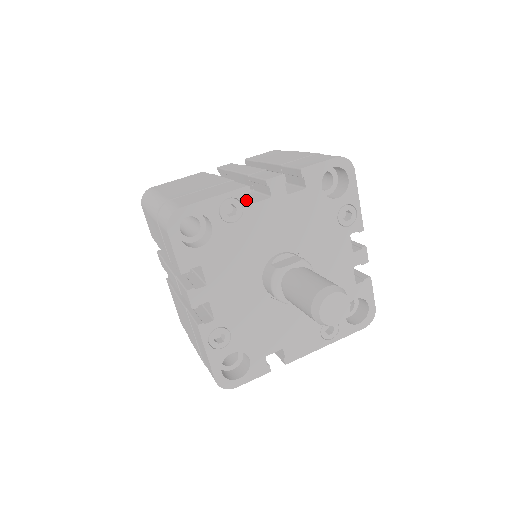
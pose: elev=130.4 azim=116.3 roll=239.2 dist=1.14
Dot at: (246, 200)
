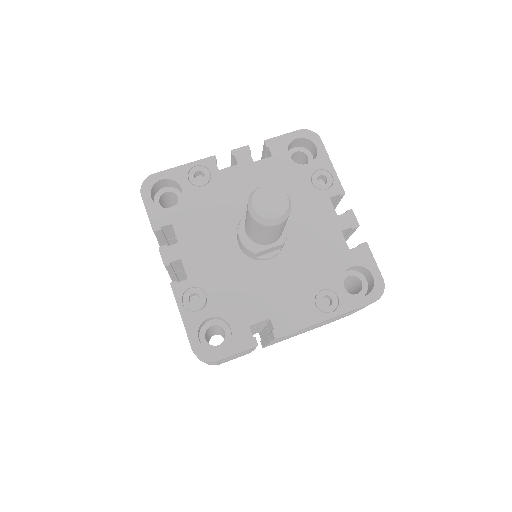
Dot at: (213, 167)
